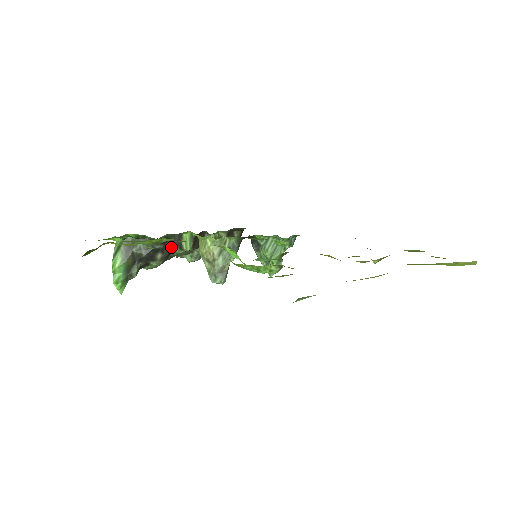
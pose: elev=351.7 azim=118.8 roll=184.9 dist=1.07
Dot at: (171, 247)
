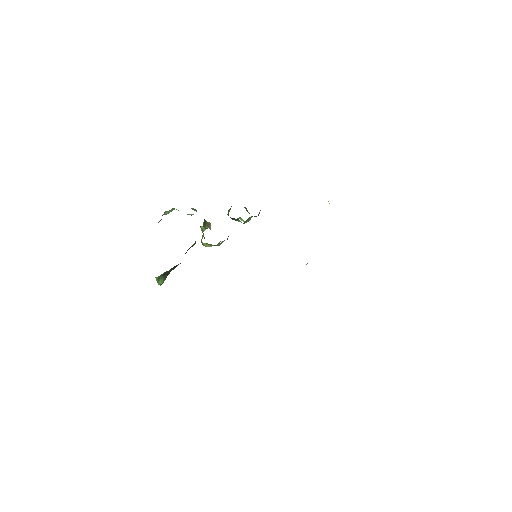
Dot at: occluded
